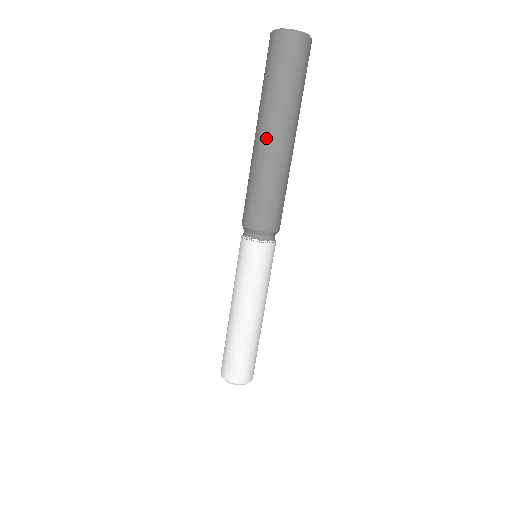
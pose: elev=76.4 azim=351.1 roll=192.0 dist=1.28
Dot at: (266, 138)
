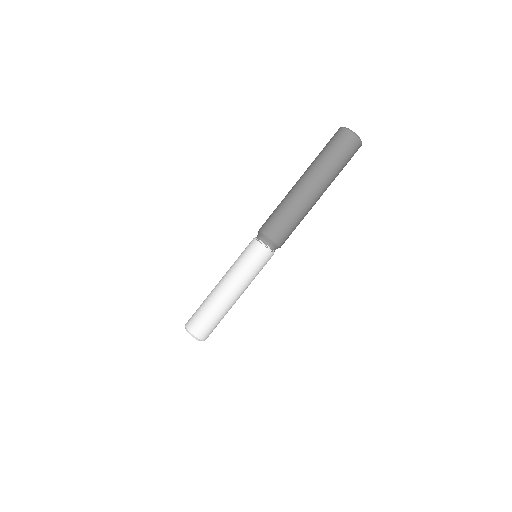
Dot at: (311, 188)
